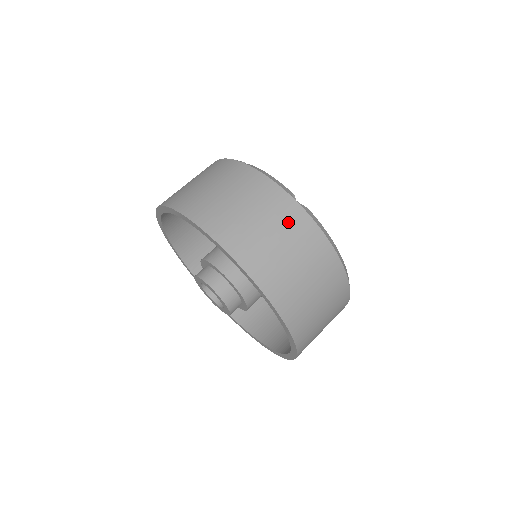
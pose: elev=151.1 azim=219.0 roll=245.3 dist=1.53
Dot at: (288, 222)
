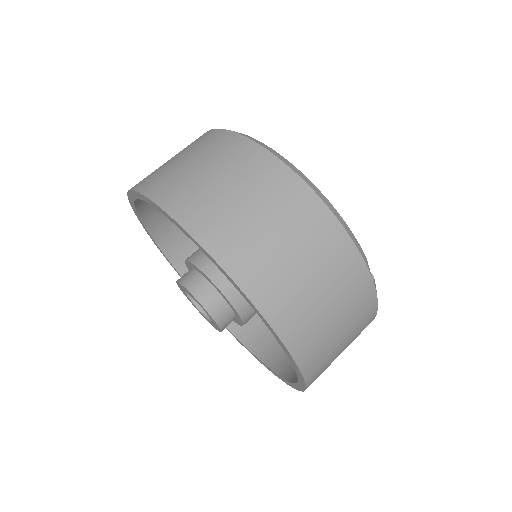
Dot at: (197, 144)
